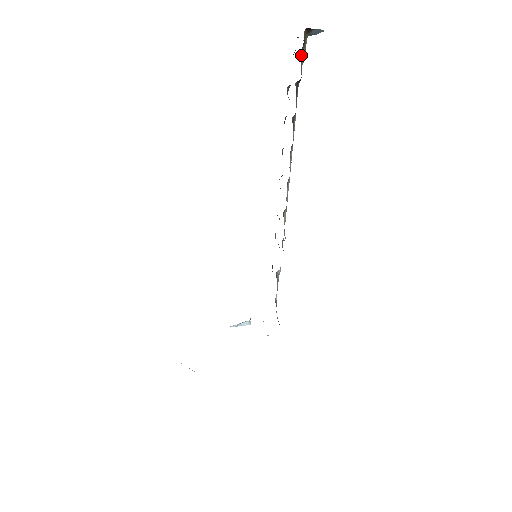
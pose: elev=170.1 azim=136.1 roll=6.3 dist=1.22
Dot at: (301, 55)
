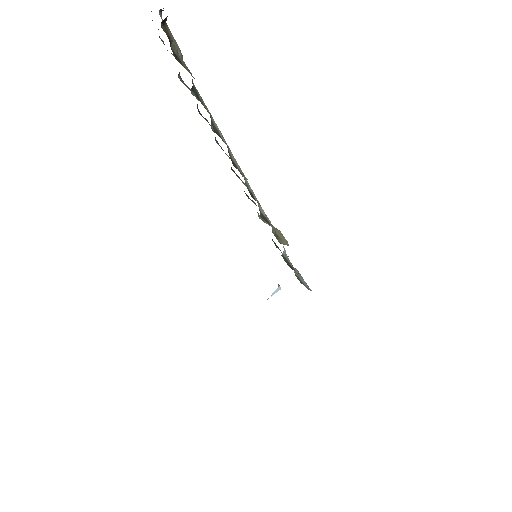
Dot at: (175, 53)
